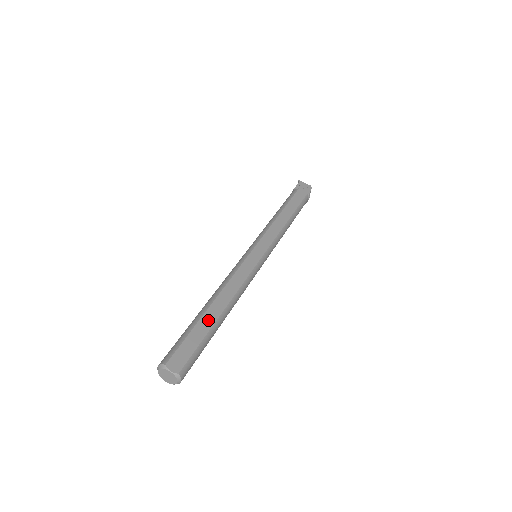
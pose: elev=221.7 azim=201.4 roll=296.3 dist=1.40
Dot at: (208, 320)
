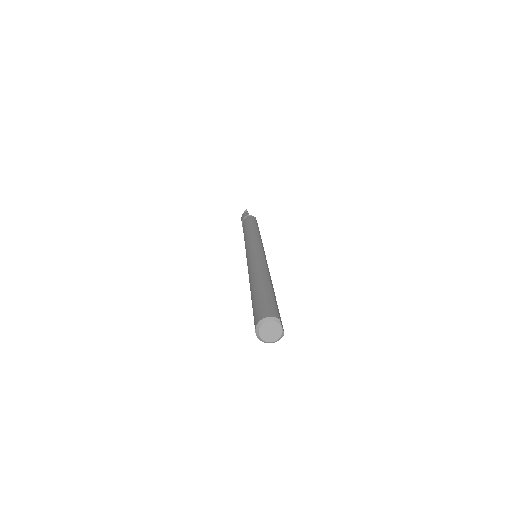
Dot at: occluded
